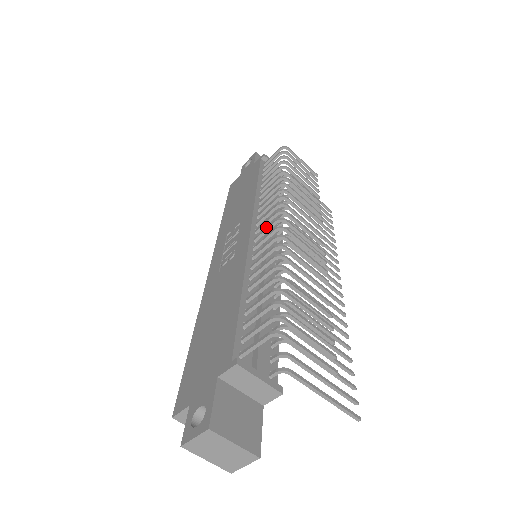
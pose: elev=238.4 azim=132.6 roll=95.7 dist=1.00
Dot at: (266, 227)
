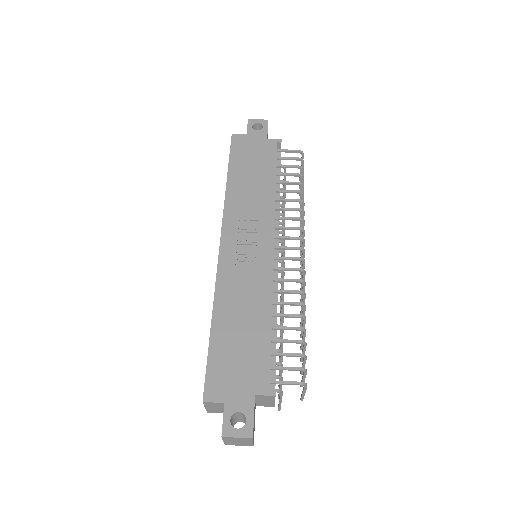
Dot at: (276, 240)
